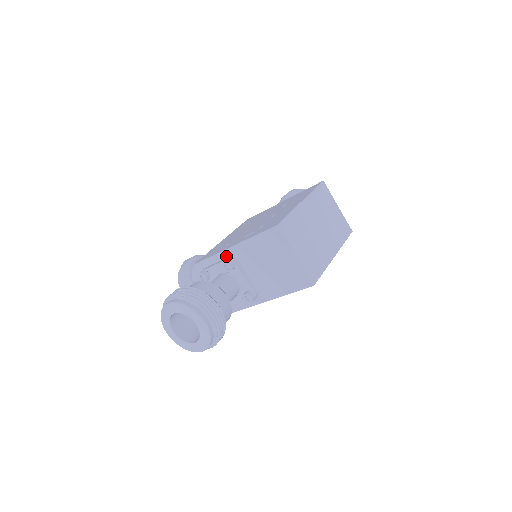
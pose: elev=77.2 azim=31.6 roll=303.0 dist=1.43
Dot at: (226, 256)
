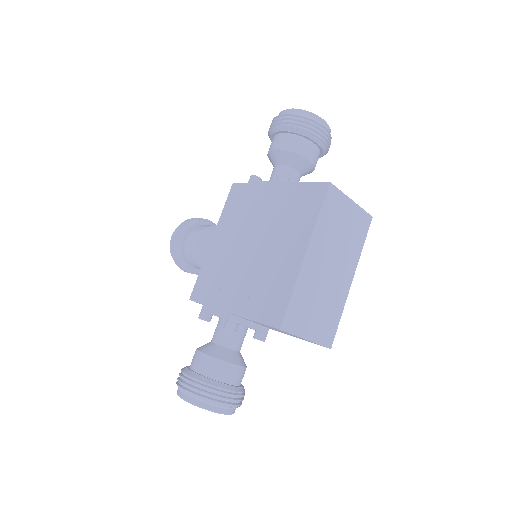
Dot at: (225, 312)
